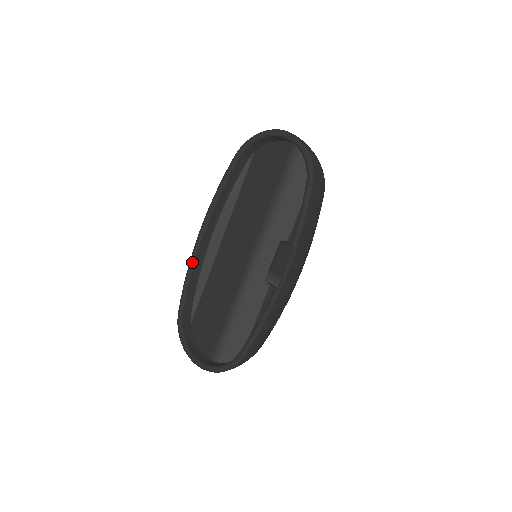
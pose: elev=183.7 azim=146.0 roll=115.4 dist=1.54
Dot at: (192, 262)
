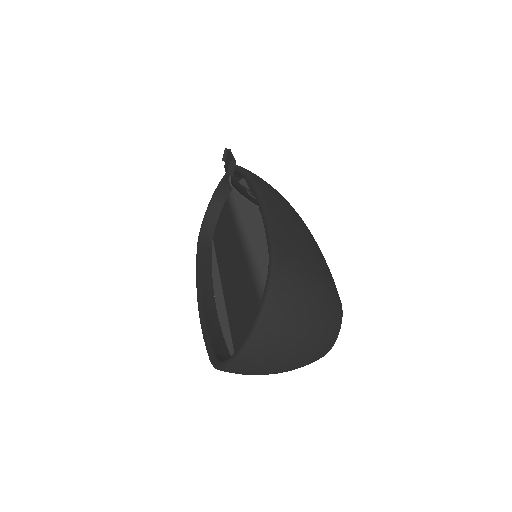
Dot at: (201, 317)
